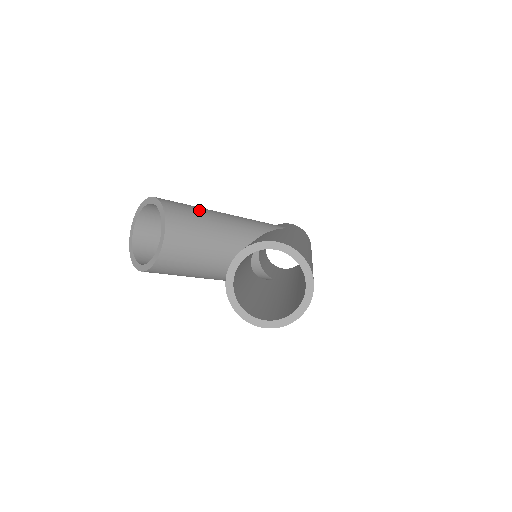
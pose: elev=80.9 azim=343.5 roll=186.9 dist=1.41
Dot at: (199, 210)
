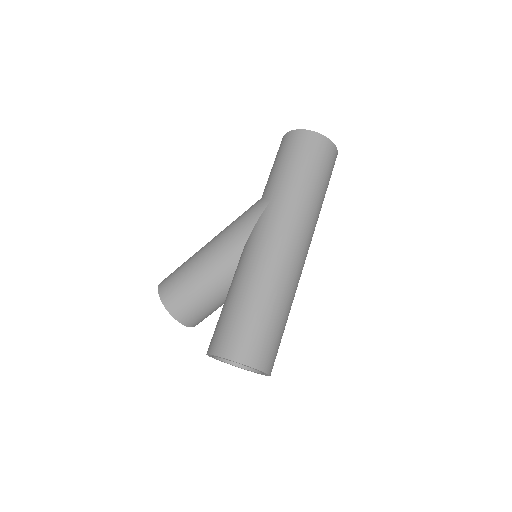
Dot at: (186, 280)
